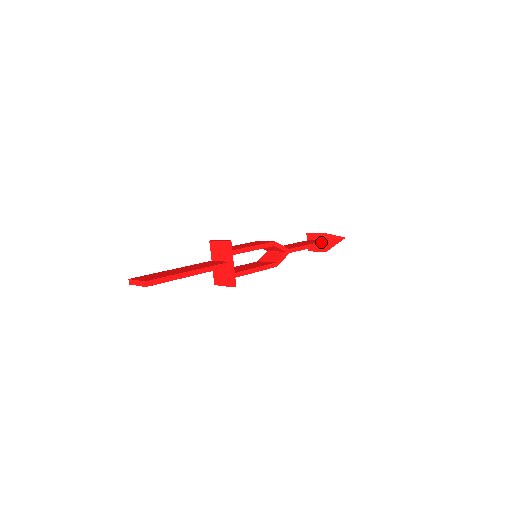
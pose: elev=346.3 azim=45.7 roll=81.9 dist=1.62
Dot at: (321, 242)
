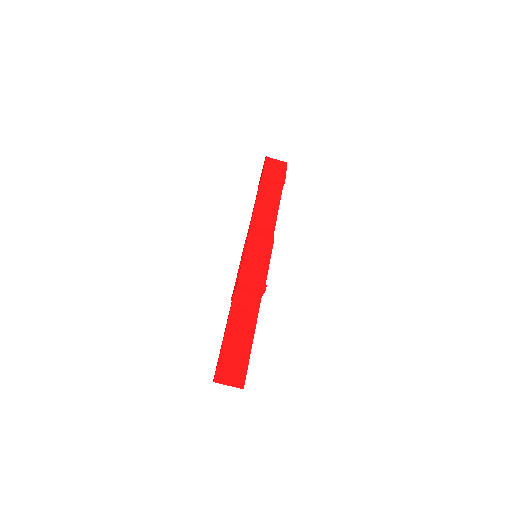
Dot at: occluded
